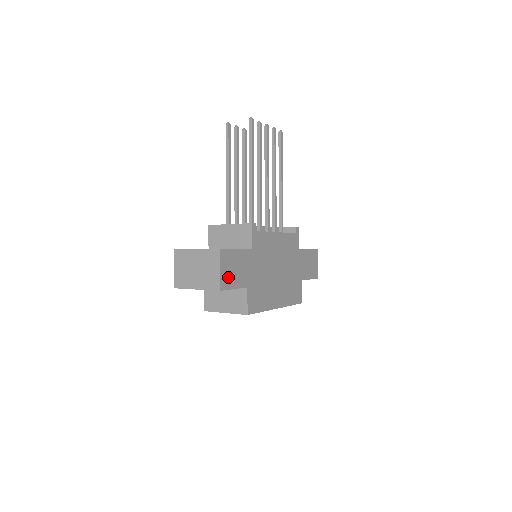
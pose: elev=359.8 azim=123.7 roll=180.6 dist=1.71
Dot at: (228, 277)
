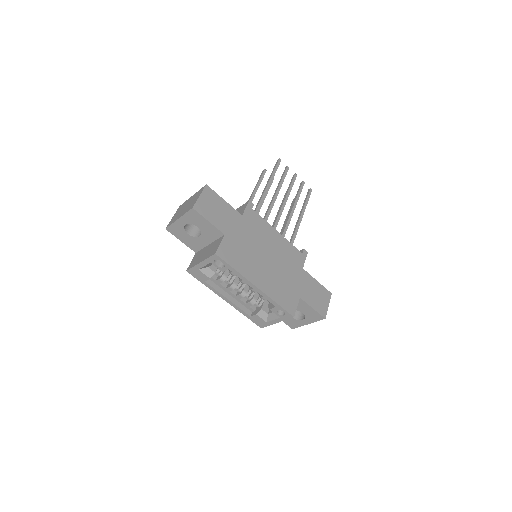
Dot at: (206, 208)
